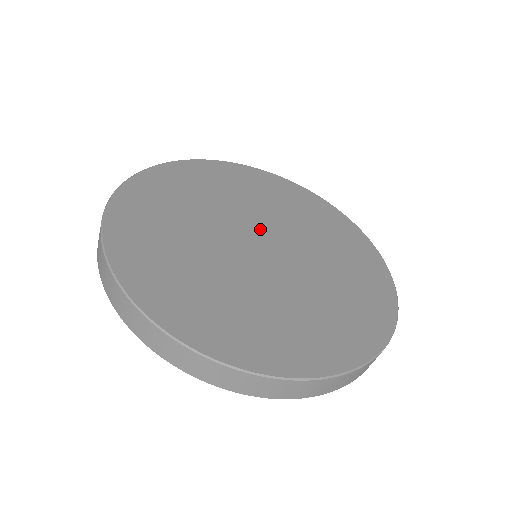
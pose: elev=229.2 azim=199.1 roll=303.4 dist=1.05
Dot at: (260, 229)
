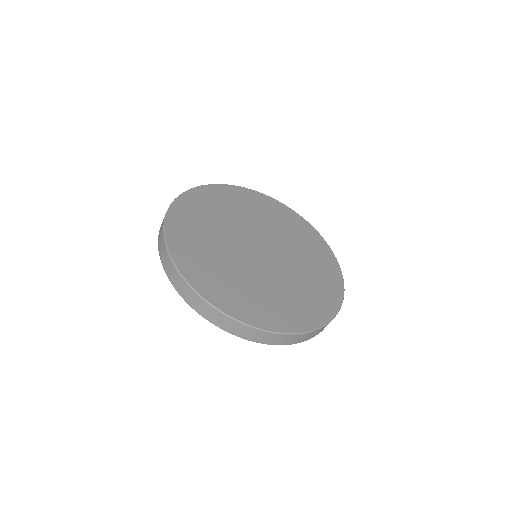
Dot at: (259, 238)
